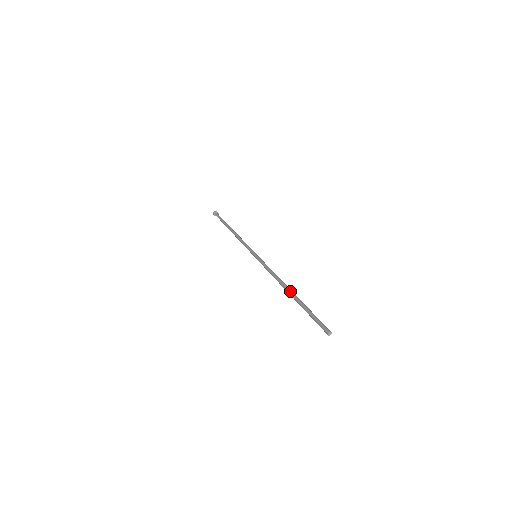
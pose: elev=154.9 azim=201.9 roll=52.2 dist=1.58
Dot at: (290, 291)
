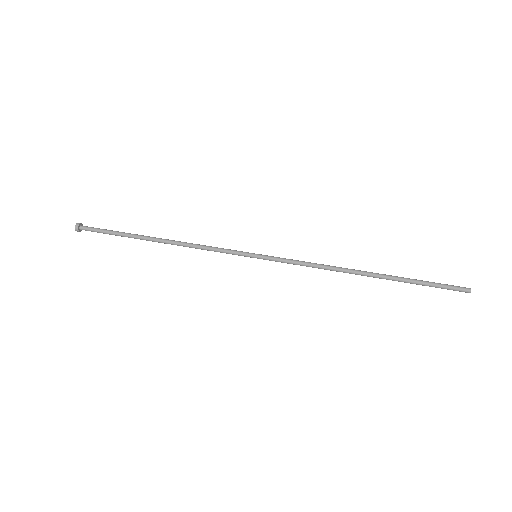
Dot at: (371, 275)
